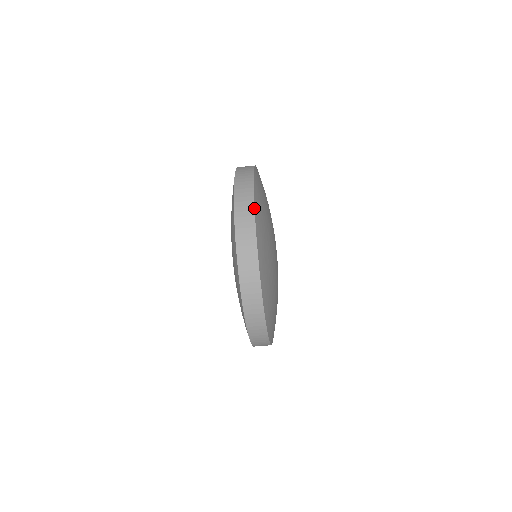
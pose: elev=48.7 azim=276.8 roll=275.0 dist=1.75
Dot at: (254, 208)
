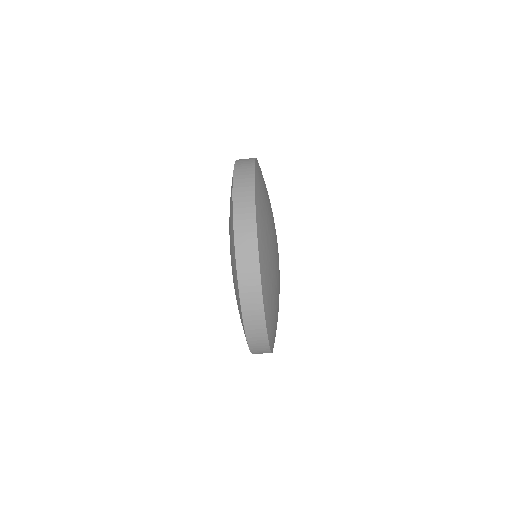
Dot at: (254, 162)
